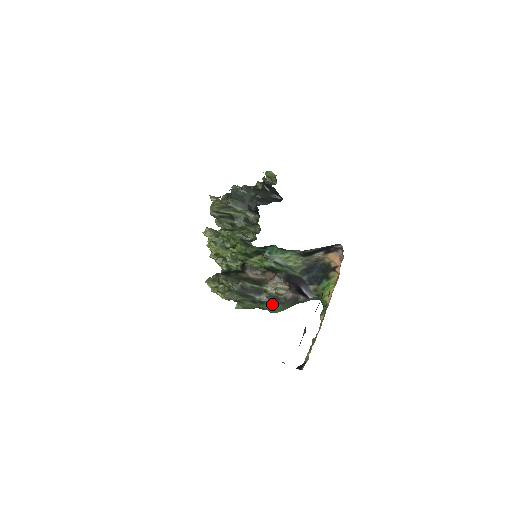
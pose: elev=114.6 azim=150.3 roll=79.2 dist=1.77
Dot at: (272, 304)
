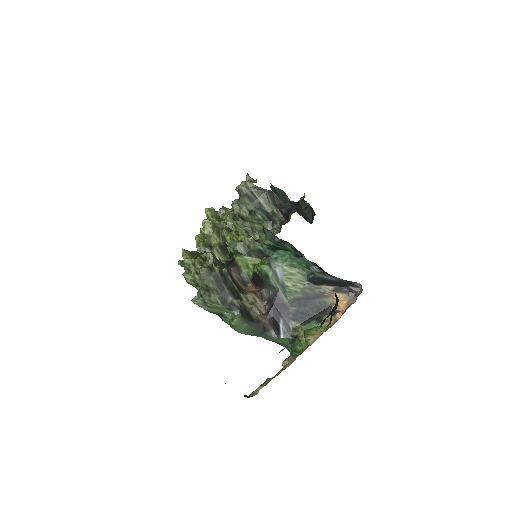
Dot at: (241, 315)
